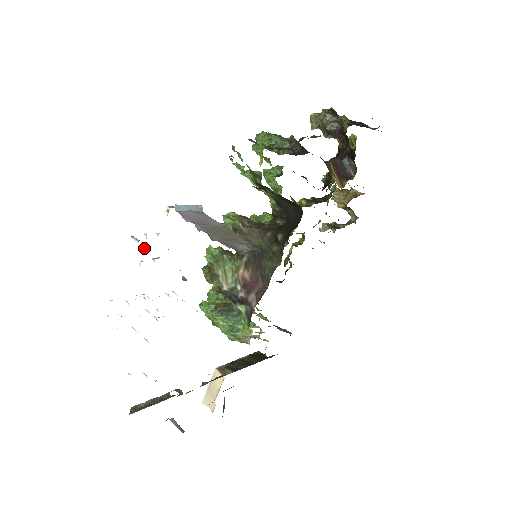
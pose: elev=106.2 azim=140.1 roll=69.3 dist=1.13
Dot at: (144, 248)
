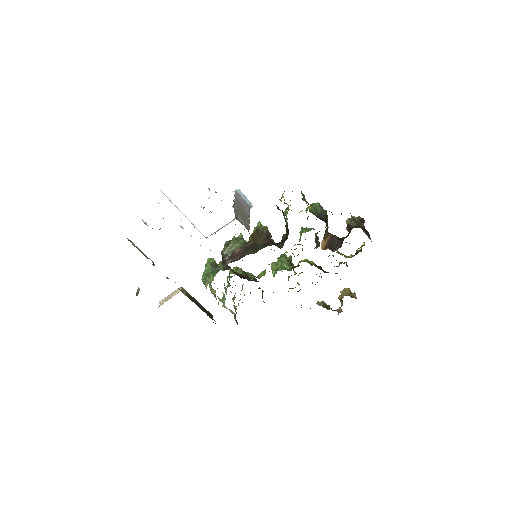
Dot at: occluded
